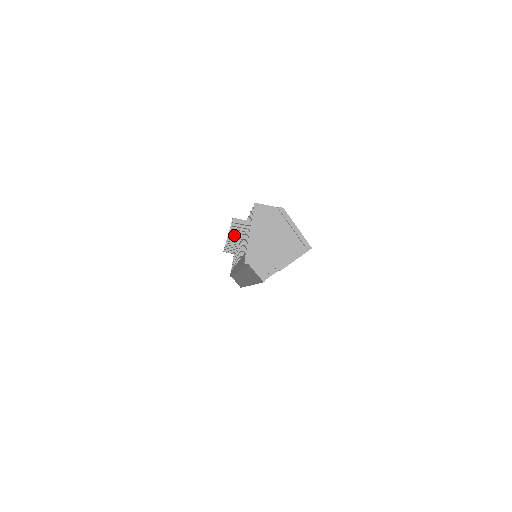
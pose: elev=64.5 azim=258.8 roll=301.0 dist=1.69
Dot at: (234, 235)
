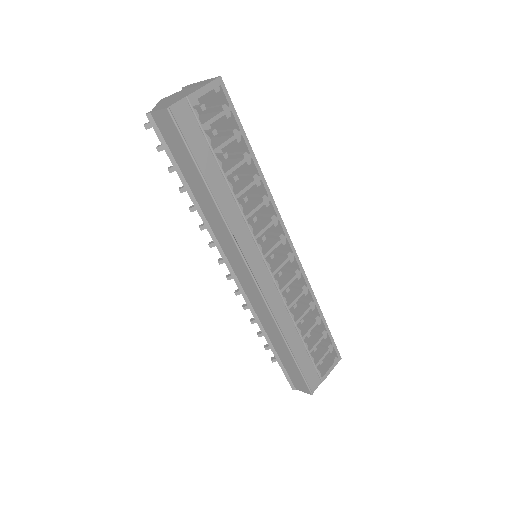
Dot at: occluded
